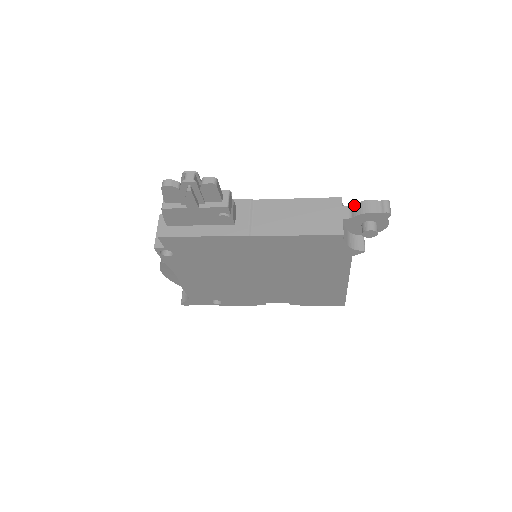
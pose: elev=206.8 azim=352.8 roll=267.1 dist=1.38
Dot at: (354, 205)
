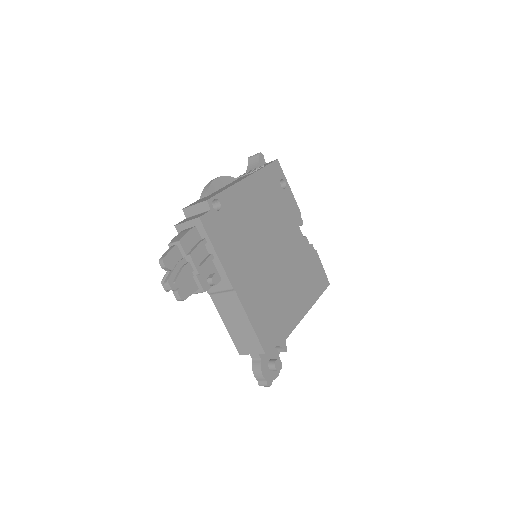
Dot at: (259, 363)
